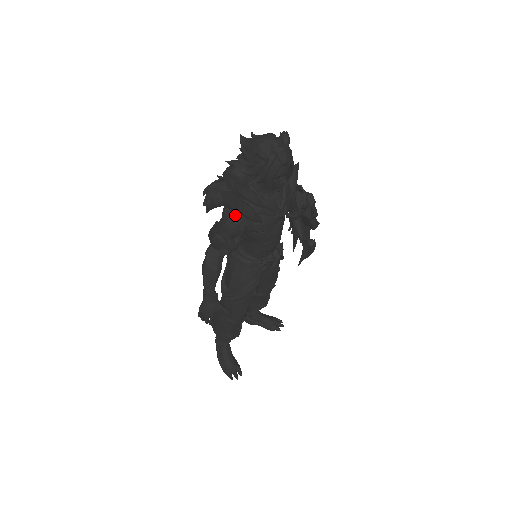
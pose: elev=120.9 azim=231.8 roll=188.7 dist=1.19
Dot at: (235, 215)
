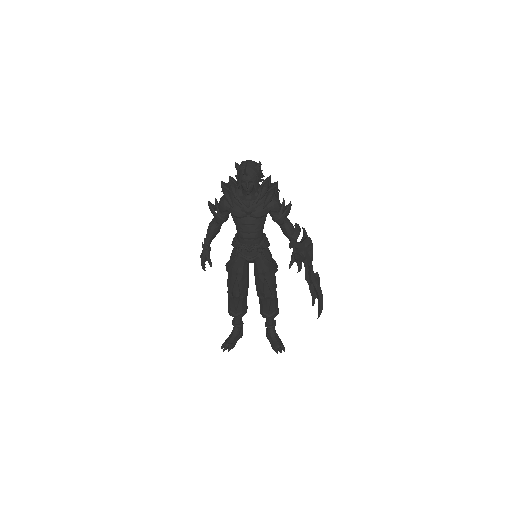
Dot at: (223, 197)
